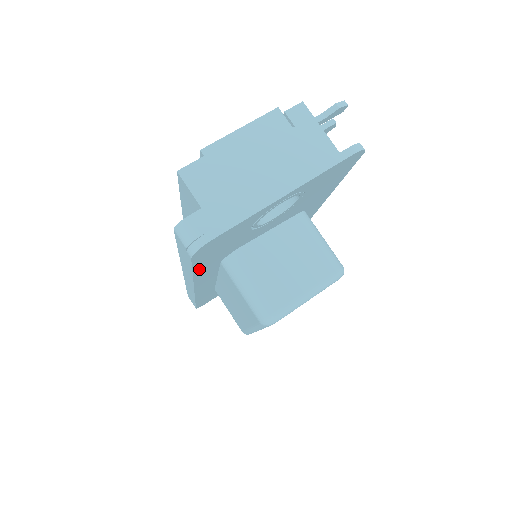
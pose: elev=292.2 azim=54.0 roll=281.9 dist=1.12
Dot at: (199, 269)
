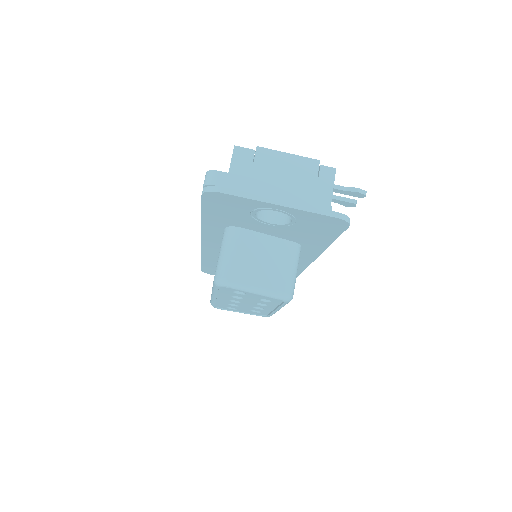
Dot at: (207, 216)
